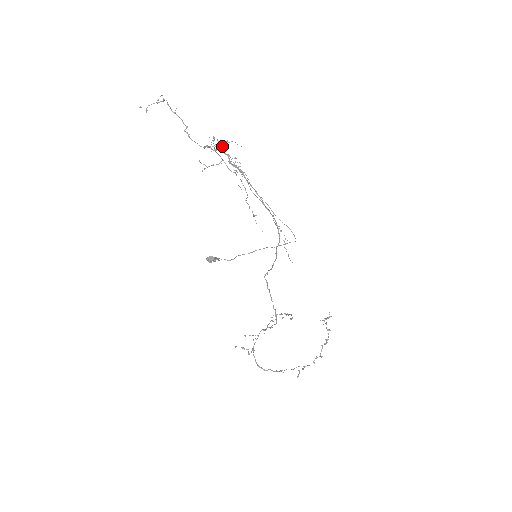
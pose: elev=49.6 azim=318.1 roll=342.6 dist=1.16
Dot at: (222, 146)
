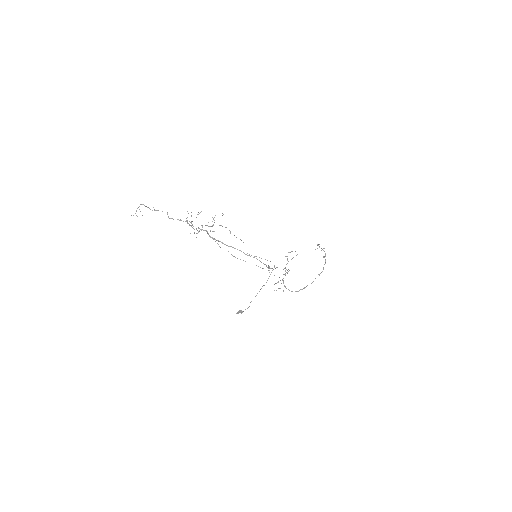
Dot at: occluded
